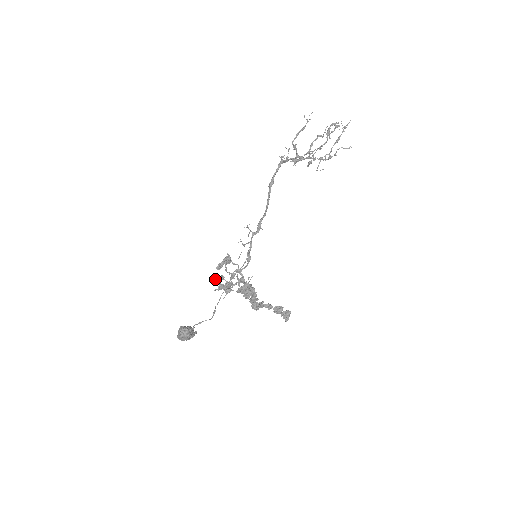
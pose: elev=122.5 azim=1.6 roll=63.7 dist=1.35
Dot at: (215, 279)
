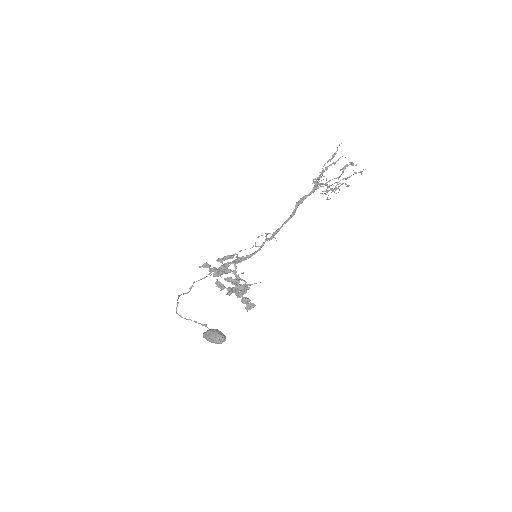
Dot at: (223, 271)
